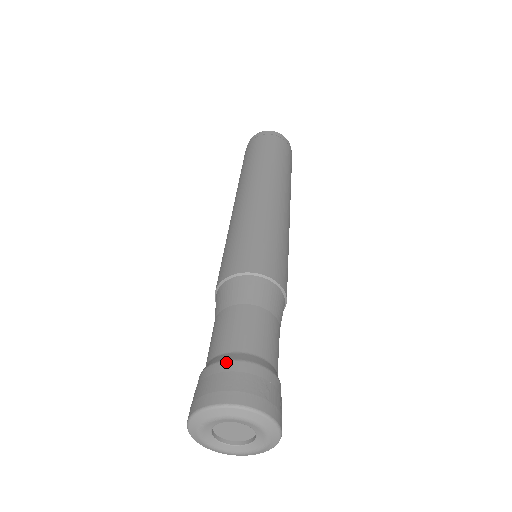
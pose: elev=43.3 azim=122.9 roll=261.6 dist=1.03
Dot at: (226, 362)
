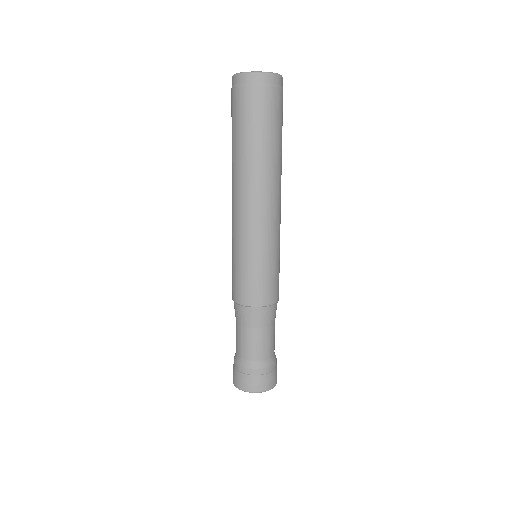
Dot at: (263, 369)
